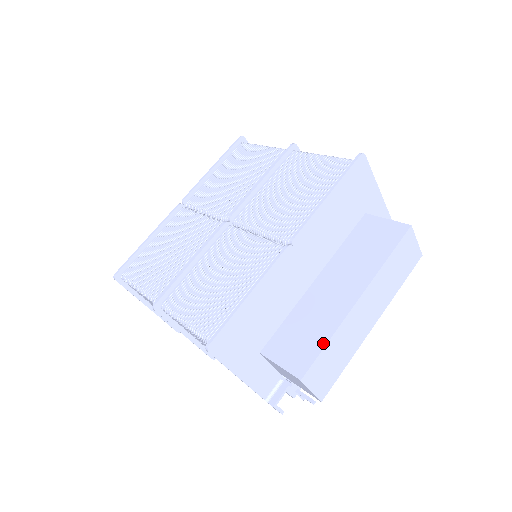
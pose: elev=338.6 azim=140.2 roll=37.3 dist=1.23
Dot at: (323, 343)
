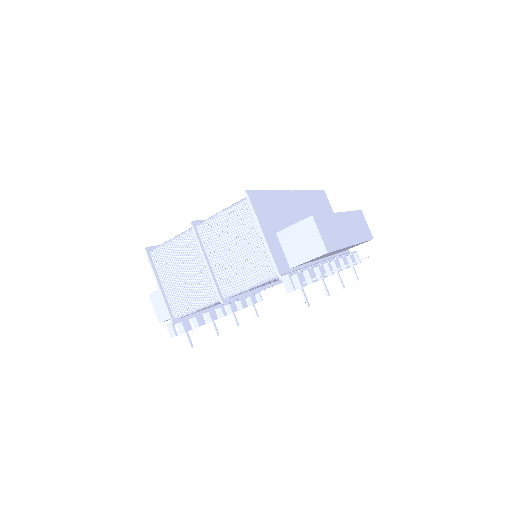
Dot at: occluded
